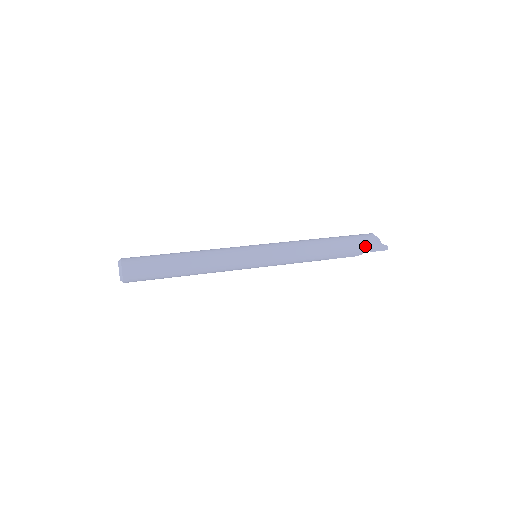
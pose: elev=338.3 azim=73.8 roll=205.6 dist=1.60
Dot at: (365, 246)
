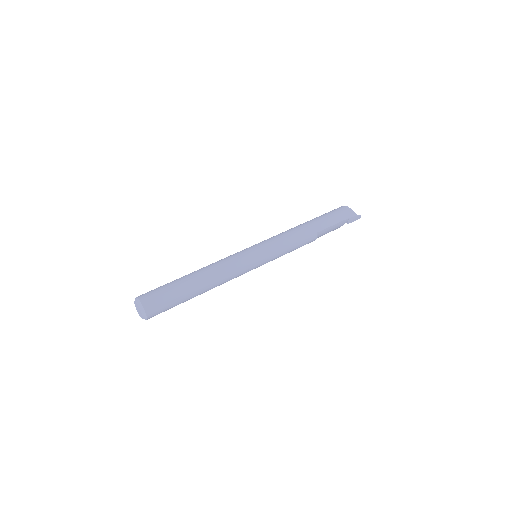
Dot at: (344, 221)
